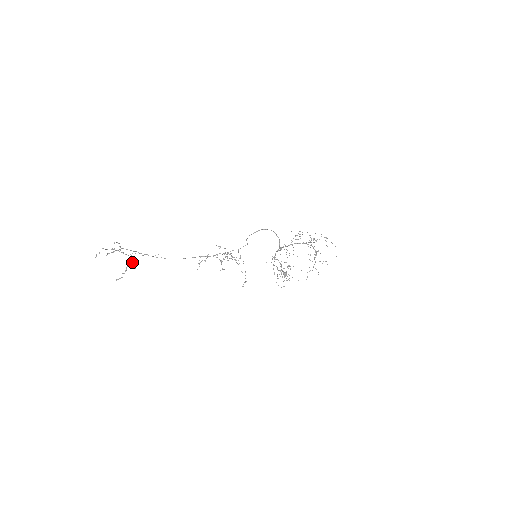
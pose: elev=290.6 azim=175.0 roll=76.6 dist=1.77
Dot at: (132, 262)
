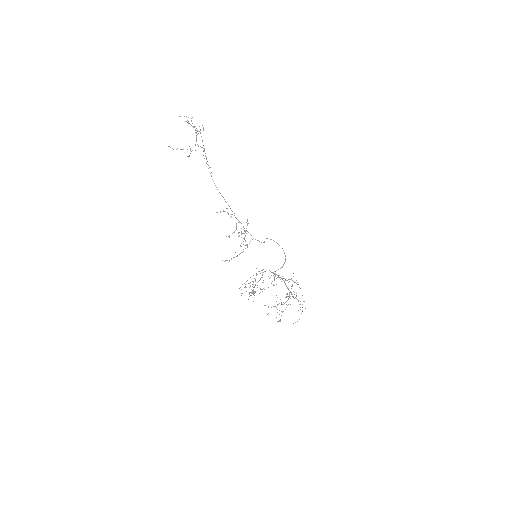
Dot at: occluded
